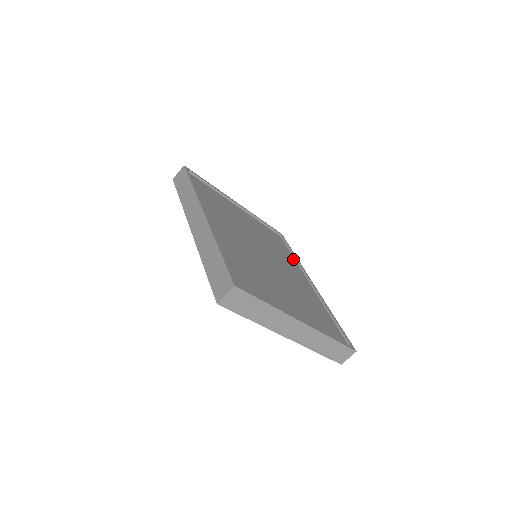
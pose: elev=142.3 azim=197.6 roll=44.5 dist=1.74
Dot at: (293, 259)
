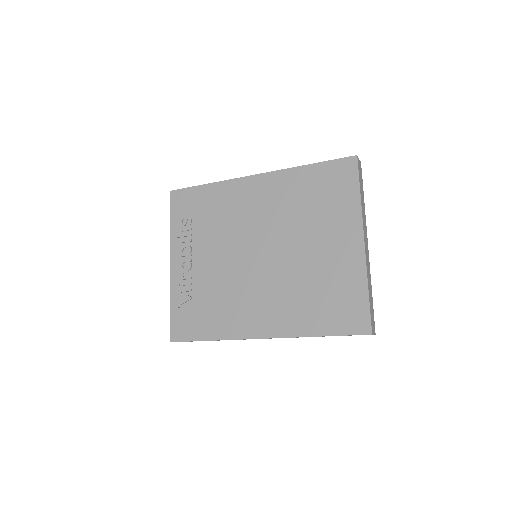
Dot at: occluded
